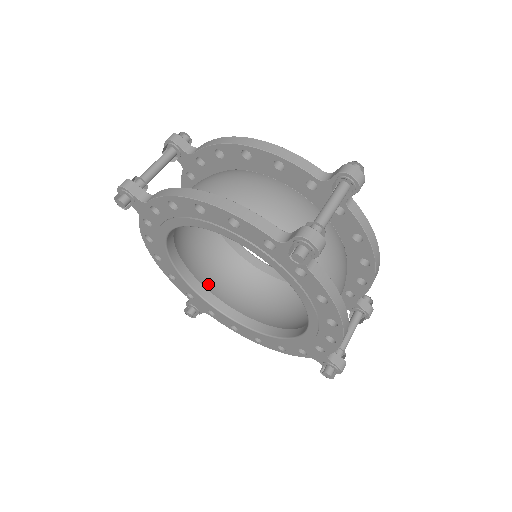
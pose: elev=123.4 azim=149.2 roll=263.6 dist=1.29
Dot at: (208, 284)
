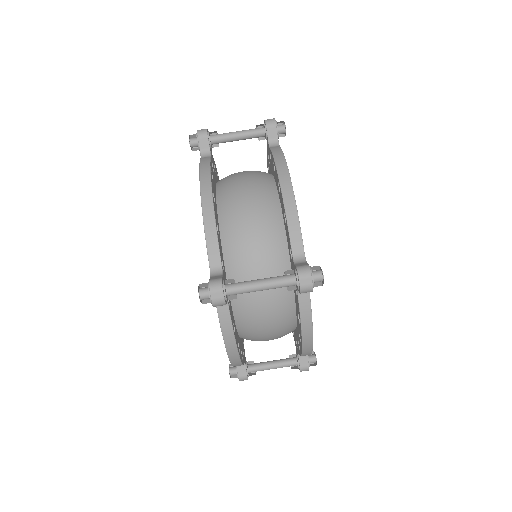
Dot at: occluded
